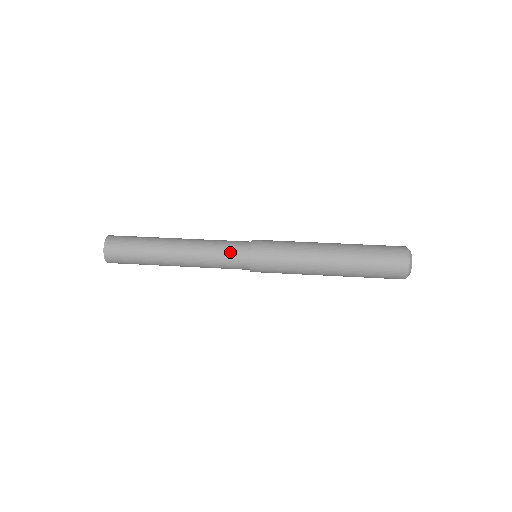
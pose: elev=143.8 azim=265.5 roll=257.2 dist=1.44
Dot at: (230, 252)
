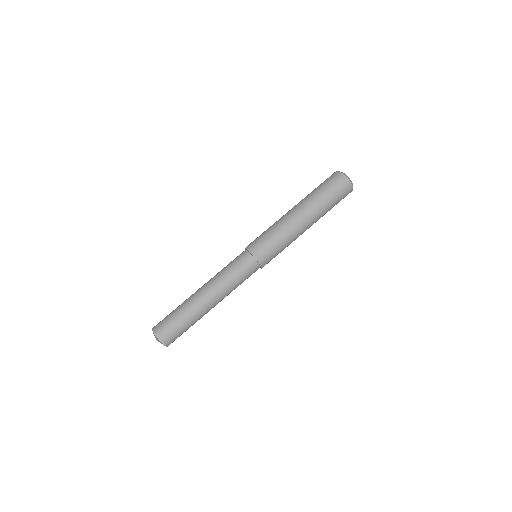
Dot at: (239, 266)
